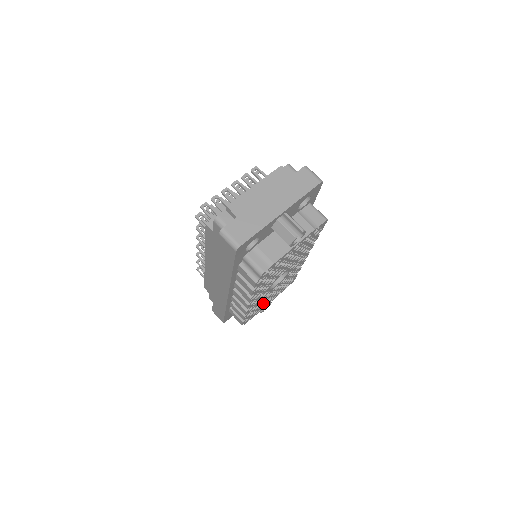
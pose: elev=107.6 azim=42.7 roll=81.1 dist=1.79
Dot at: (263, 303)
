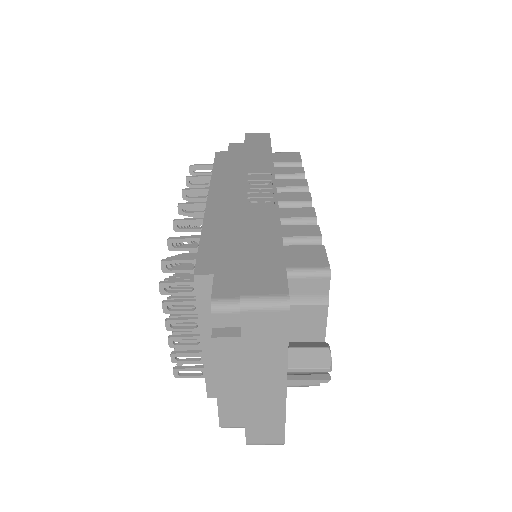
Dot at: occluded
